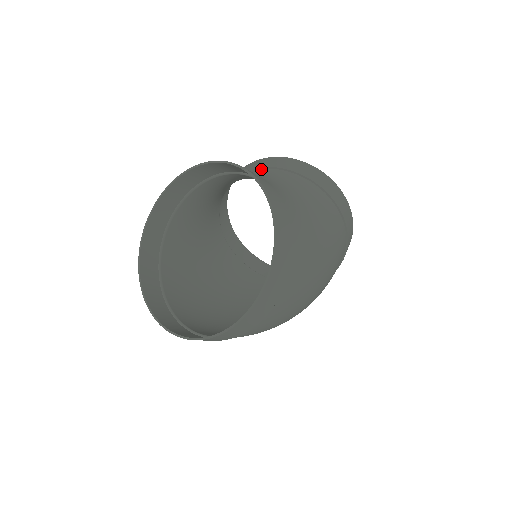
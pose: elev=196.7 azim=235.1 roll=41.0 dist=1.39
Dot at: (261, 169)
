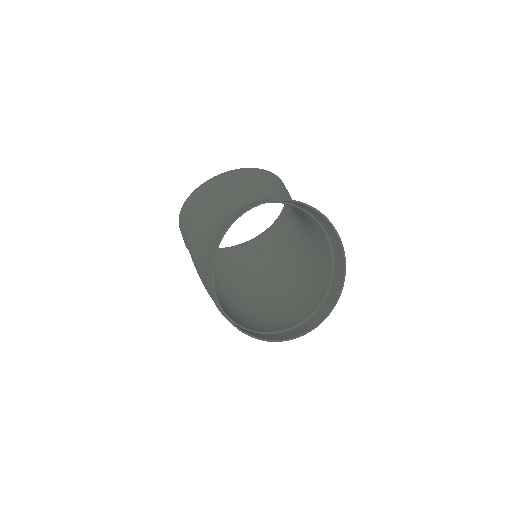
Dot at: (257, 183)
